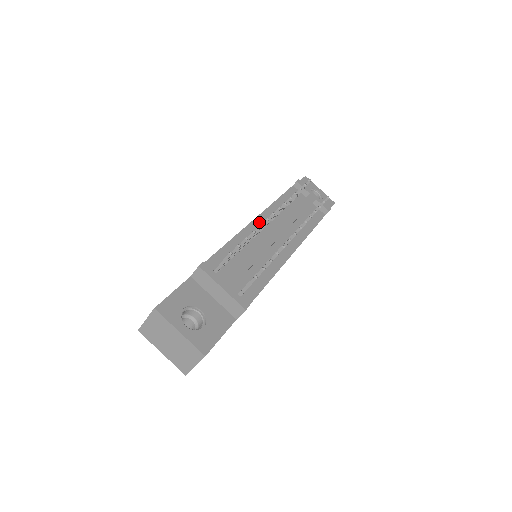
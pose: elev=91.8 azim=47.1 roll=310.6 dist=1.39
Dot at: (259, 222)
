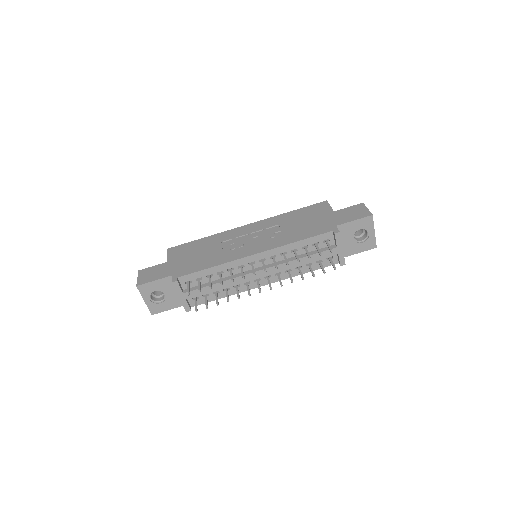
Dot at: (257, 257)
